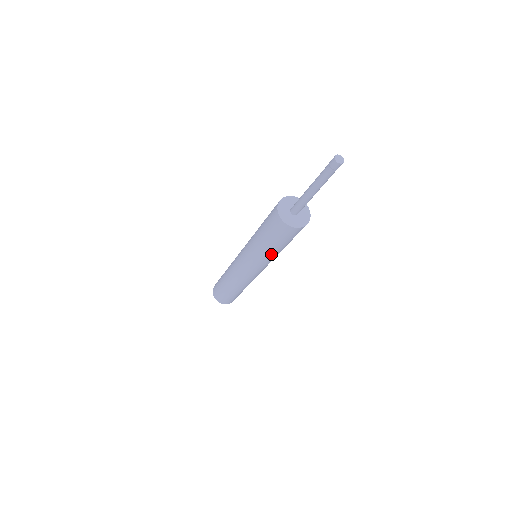
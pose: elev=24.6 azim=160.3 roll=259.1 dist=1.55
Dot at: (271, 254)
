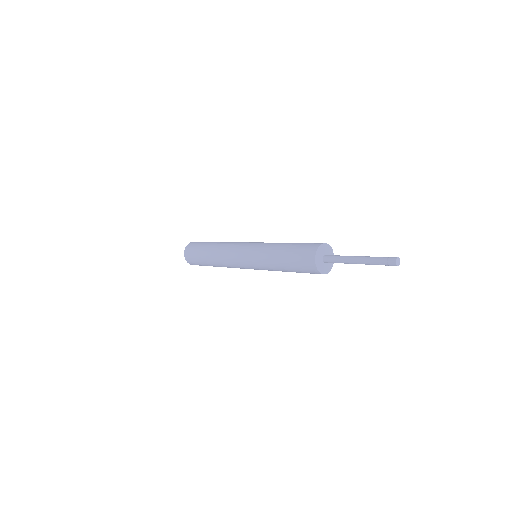
Dot at: (282, 271)
